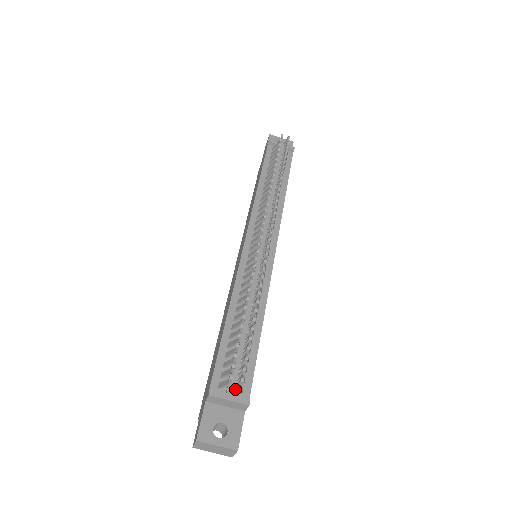
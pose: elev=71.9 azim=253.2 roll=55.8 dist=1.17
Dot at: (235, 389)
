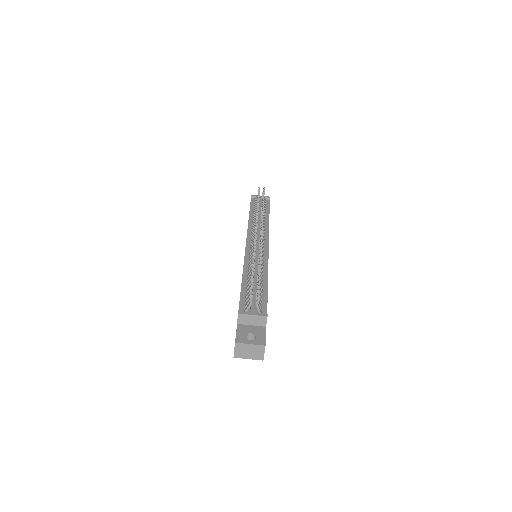
Dot at: (256, 312)
